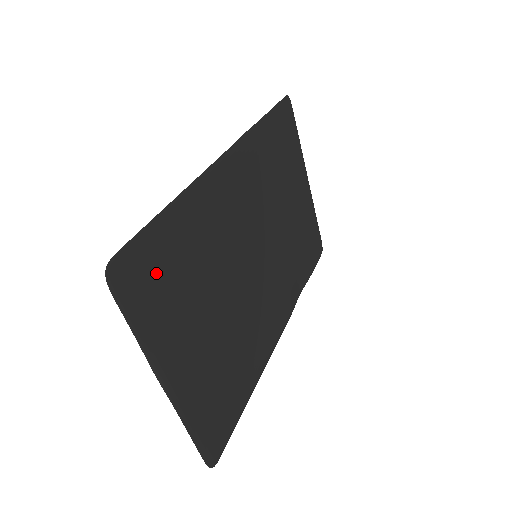
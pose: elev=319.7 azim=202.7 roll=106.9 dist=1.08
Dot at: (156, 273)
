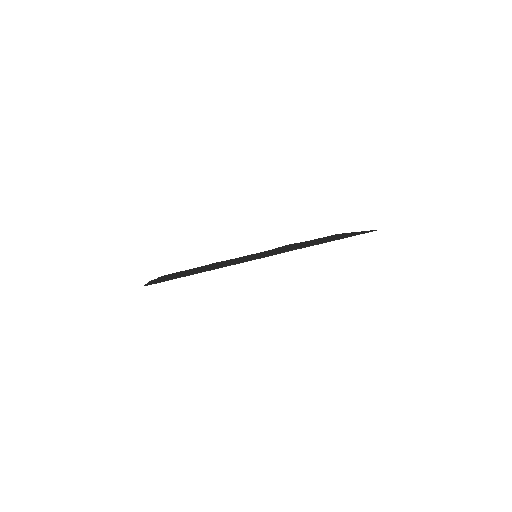
Dot at: occluded
